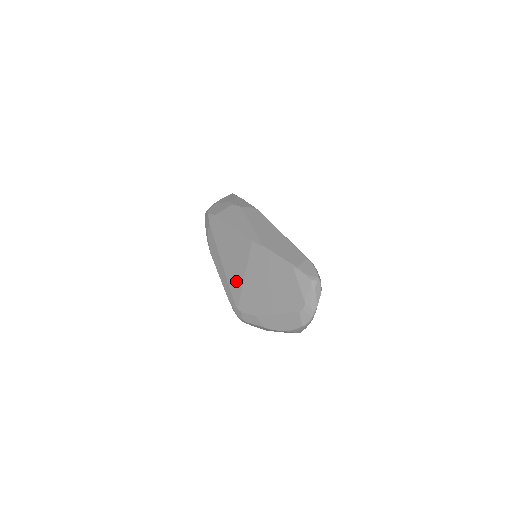
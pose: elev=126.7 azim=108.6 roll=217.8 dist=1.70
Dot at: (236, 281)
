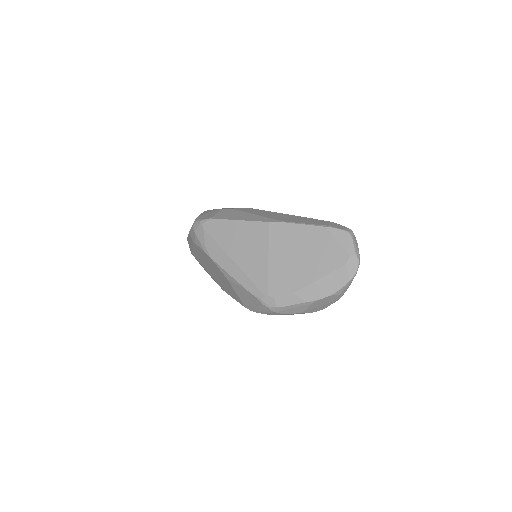
Dot at: (258, 269)
